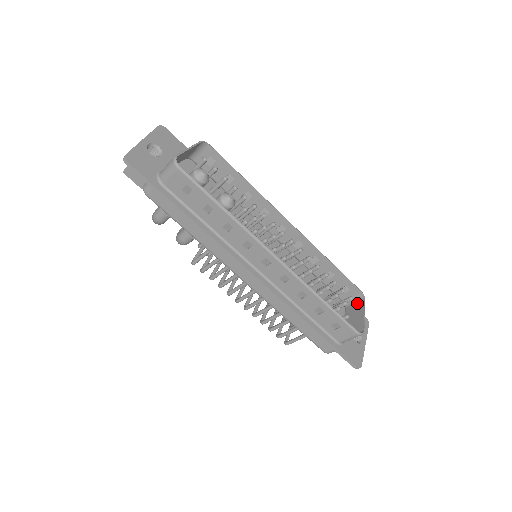
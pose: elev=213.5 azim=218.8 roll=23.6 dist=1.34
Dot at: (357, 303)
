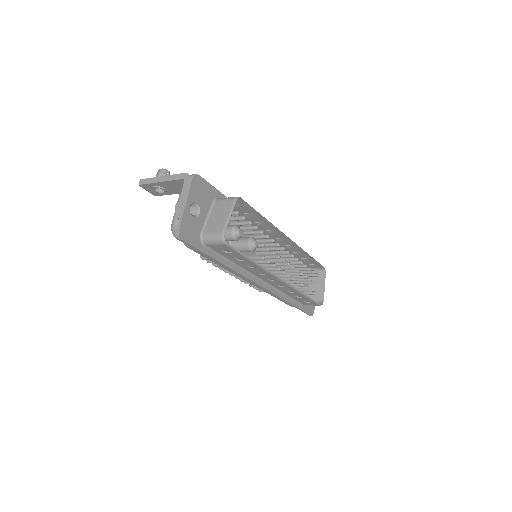
Dot at: (319, 274)
